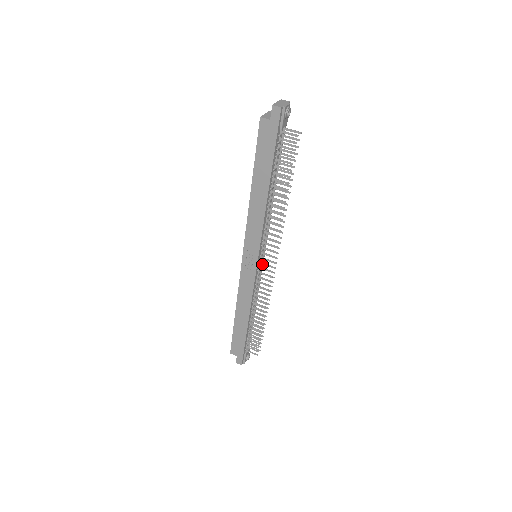
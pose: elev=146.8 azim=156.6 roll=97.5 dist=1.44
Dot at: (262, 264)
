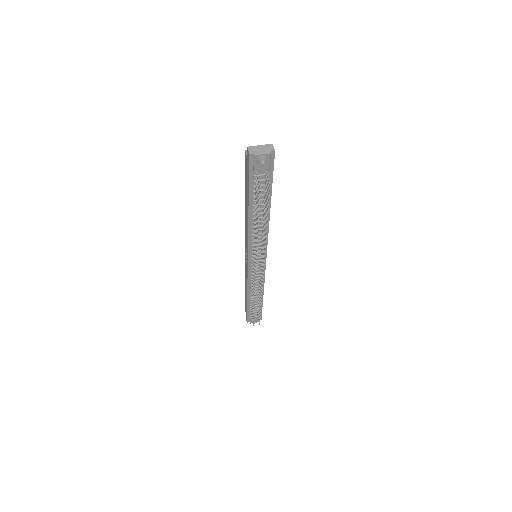
Dot at: (260, 266)
